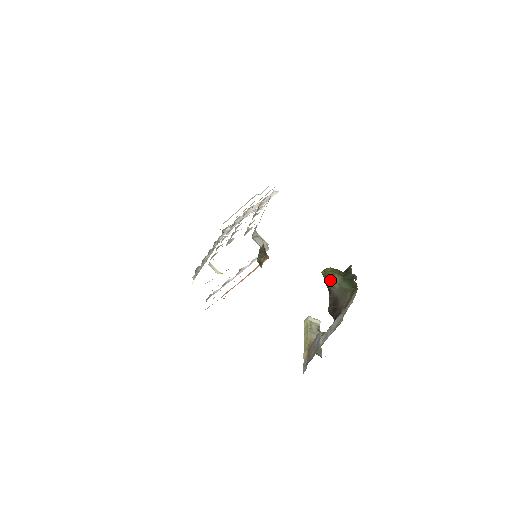
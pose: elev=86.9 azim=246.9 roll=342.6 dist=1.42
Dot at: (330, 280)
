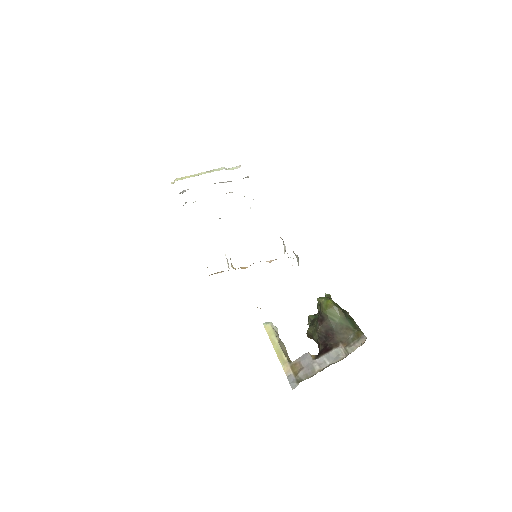
Dot at: (332, 312)
